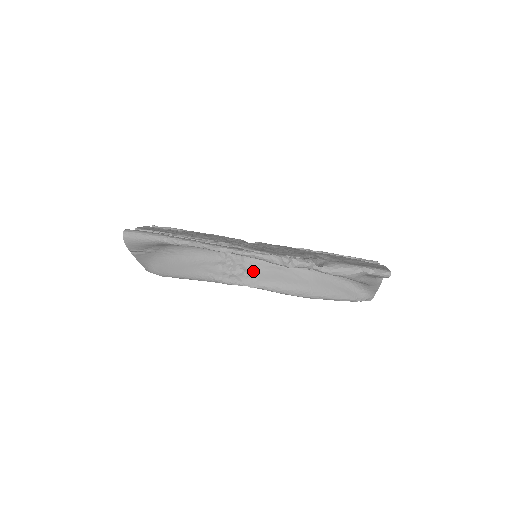
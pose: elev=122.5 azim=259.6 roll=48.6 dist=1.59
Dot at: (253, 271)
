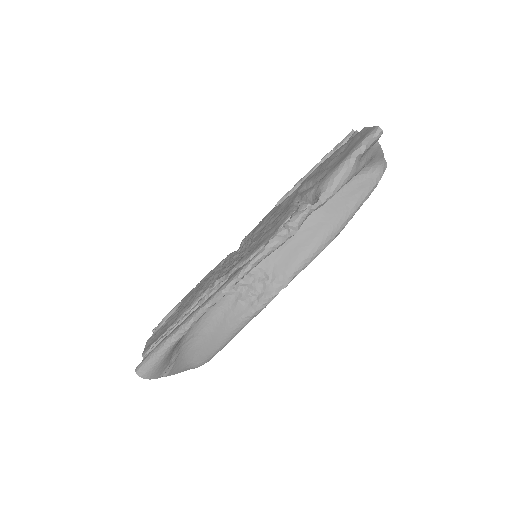
Dot at: (270, 272)
